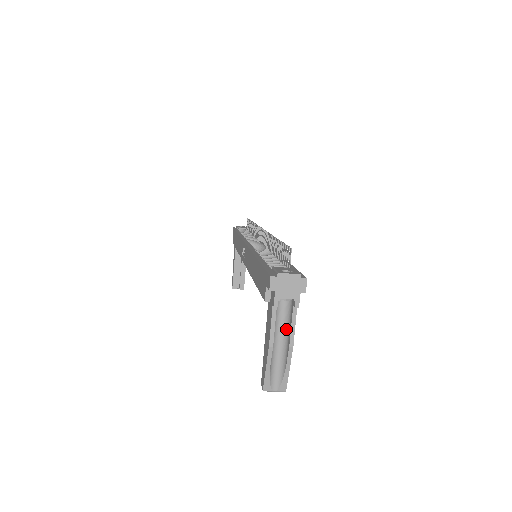
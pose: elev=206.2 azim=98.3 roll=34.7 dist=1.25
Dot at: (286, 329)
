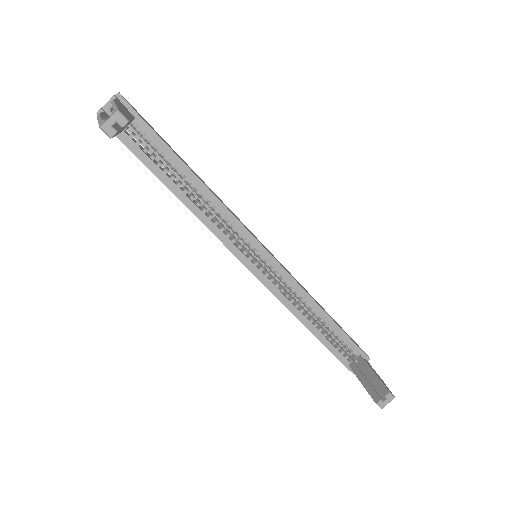
Dot at: occluded
